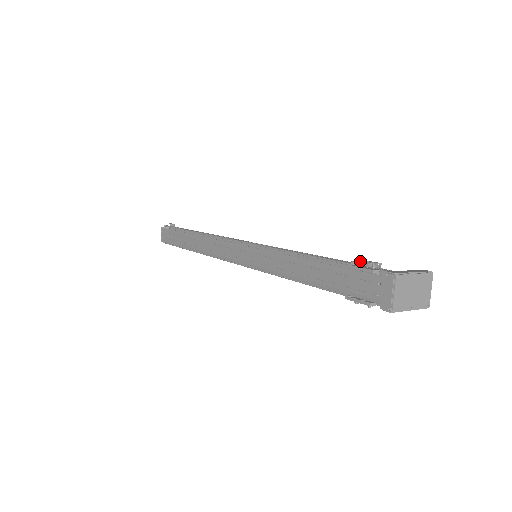
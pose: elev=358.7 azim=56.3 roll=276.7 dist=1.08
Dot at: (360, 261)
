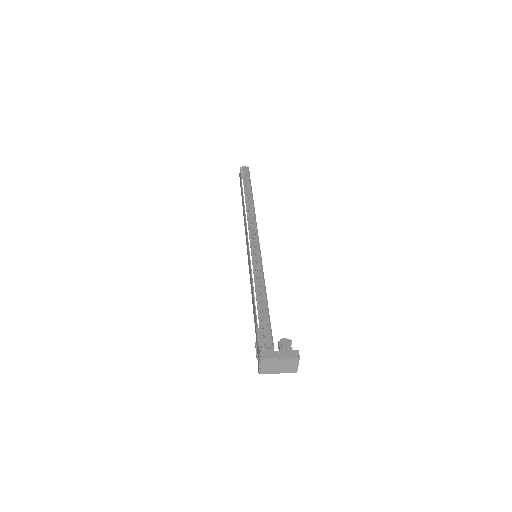
Dot at: (266, 327)
